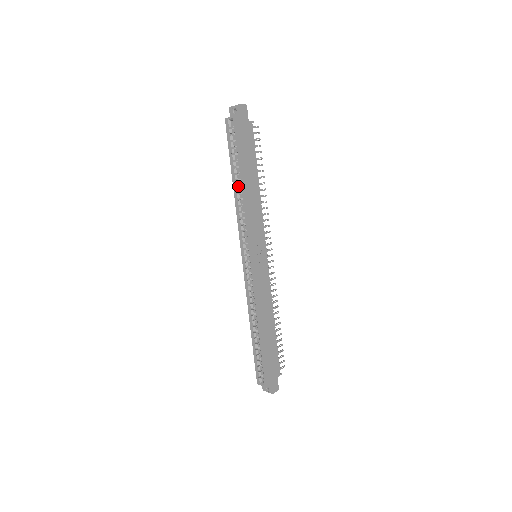
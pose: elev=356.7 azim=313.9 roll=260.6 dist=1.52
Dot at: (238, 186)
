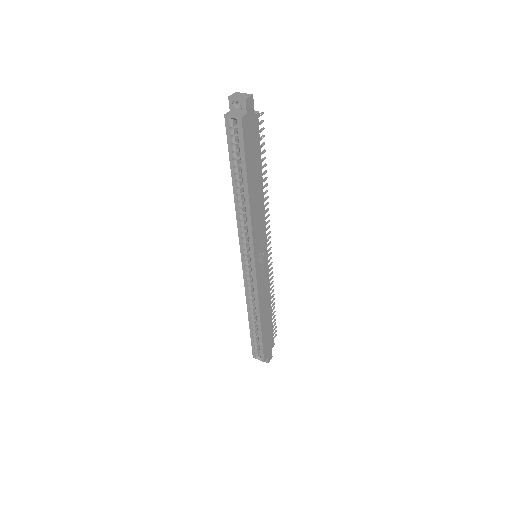
Dot at: (240, 193)
